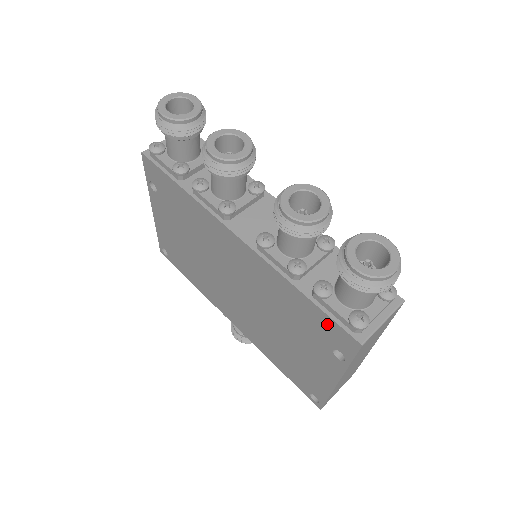
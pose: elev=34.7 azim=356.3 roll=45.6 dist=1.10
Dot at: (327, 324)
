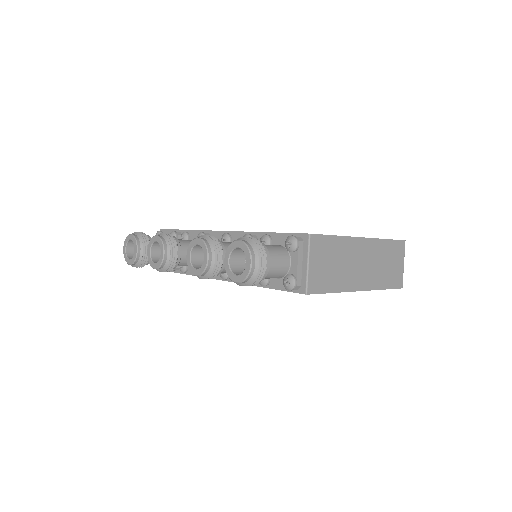
Dot at: occluded
